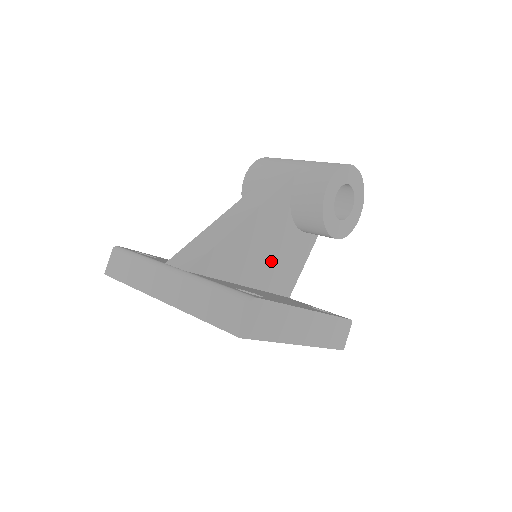
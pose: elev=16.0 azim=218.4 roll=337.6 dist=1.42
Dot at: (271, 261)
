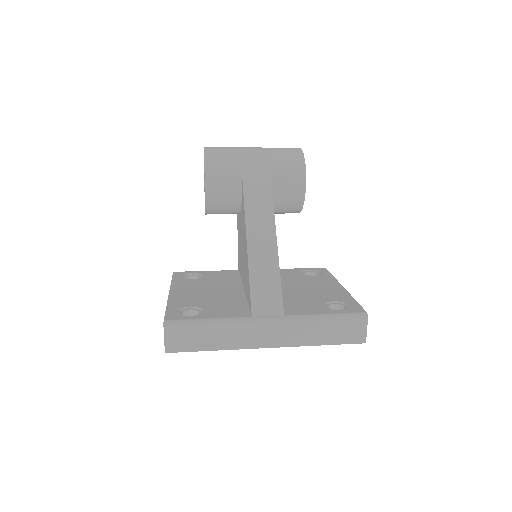
Dot at: occluded
